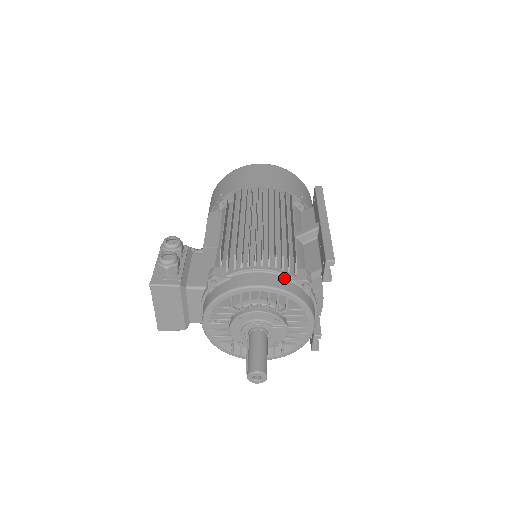
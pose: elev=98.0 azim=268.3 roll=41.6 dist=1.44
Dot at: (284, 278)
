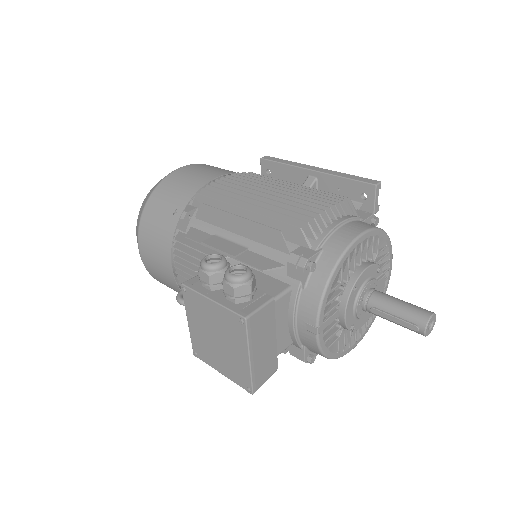
Dot at: (360, 221)
